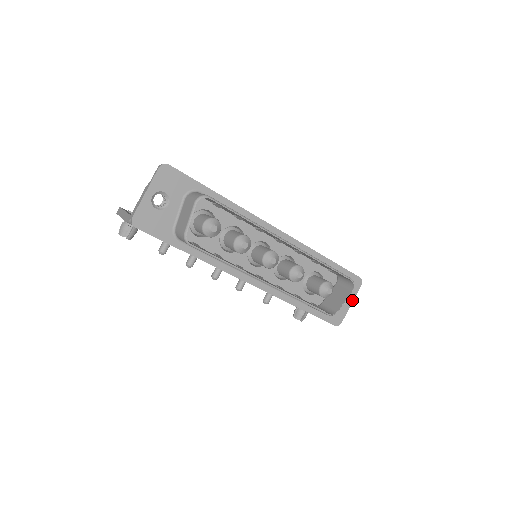
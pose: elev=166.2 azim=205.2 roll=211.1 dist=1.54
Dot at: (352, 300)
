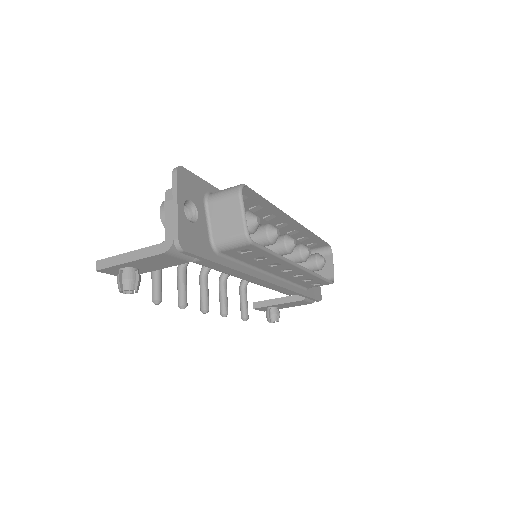
Dot at: occluded
